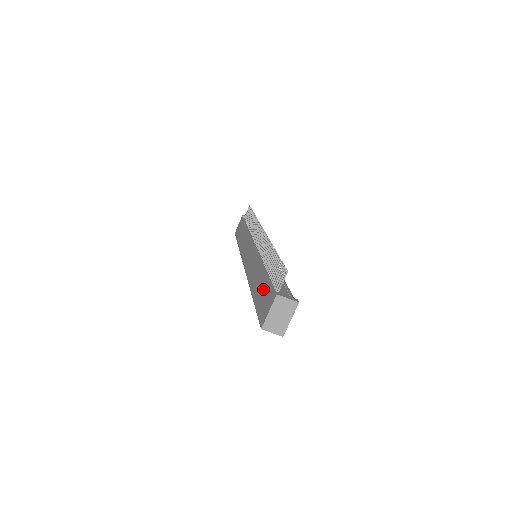
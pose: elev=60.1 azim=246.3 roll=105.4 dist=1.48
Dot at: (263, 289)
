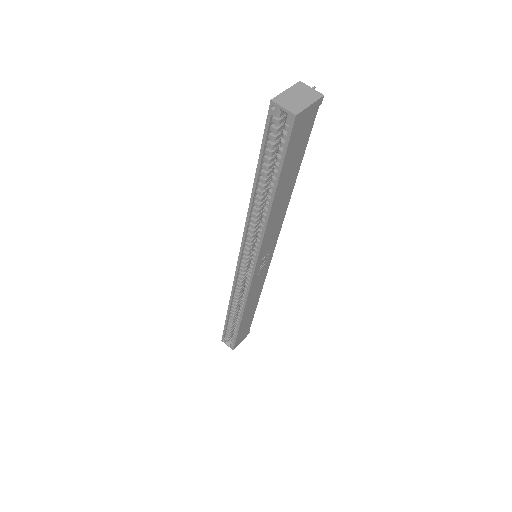
Dot at: occluded
